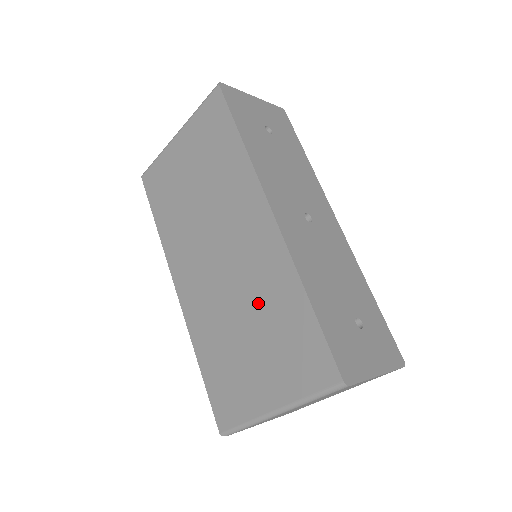
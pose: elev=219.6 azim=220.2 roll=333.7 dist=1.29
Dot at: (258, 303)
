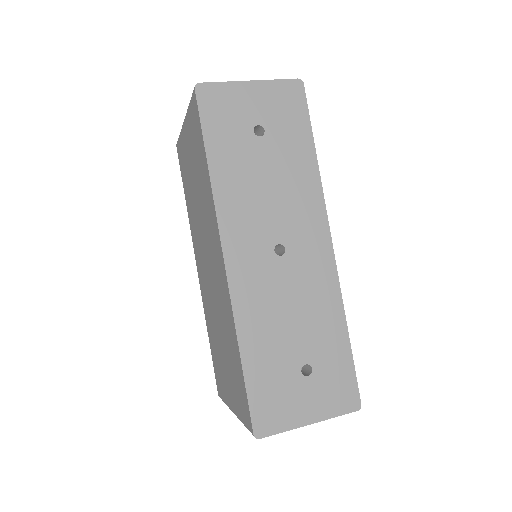
Dot at: (223, 327)
